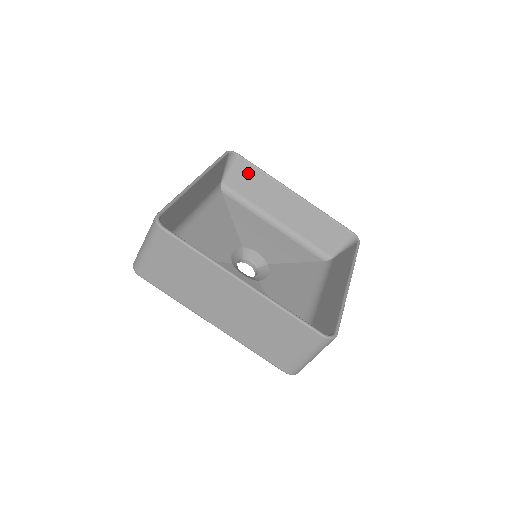
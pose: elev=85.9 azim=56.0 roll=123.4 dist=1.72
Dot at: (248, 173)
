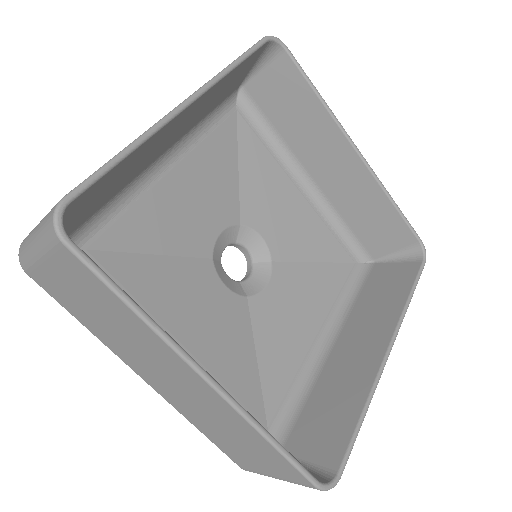
Dot at: (292, 88)
